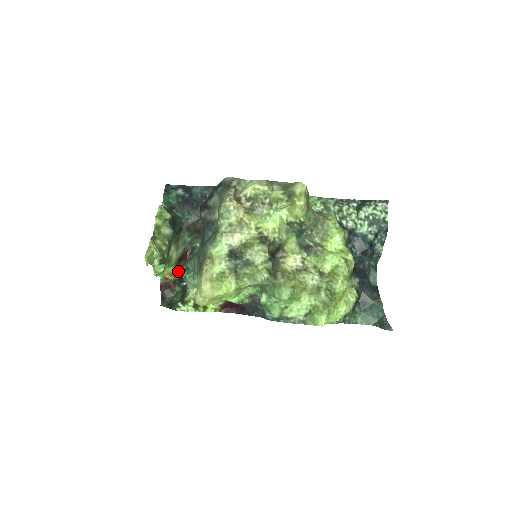
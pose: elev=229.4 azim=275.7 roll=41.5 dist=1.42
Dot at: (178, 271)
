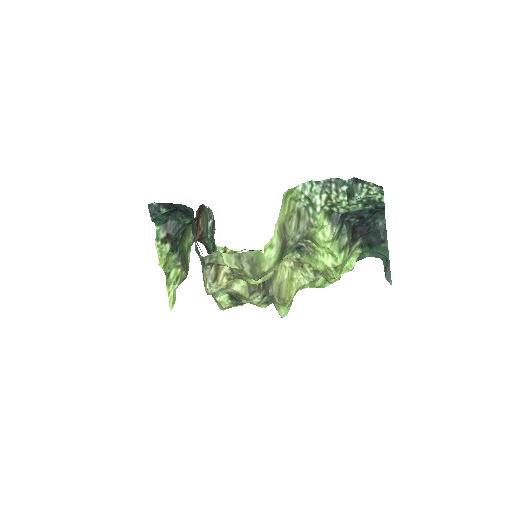
Dot at: (200, 225)
